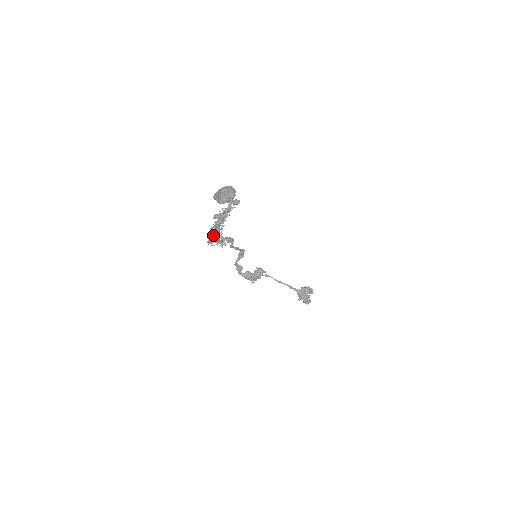
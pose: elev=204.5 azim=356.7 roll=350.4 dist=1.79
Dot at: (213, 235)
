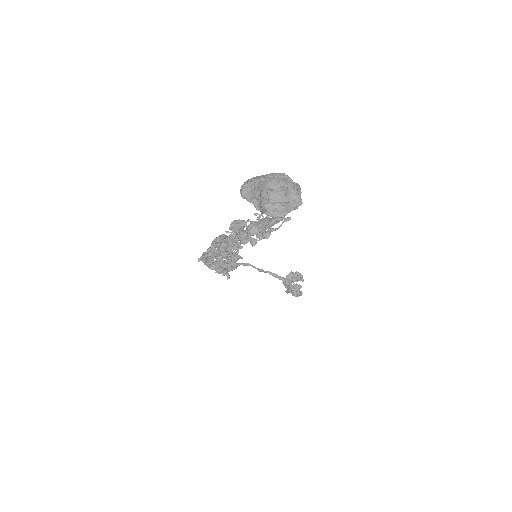
Dot at: (217, 251)
